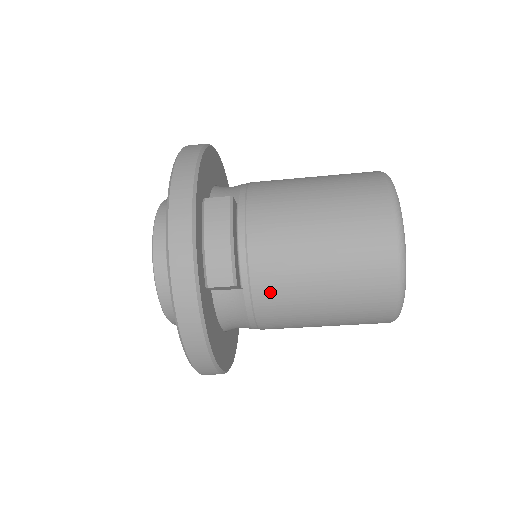
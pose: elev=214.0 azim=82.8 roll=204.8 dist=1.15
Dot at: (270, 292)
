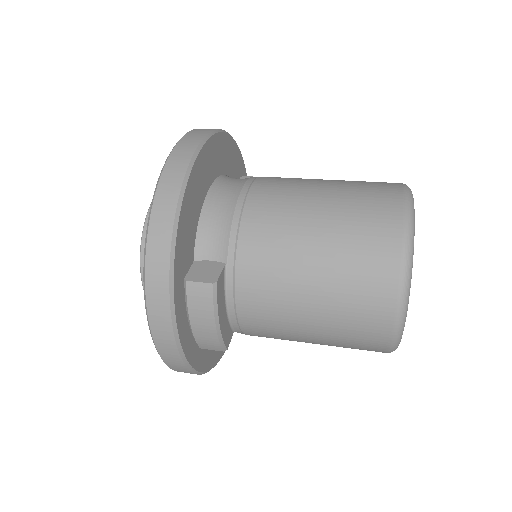
Dot at: (262, 336)
